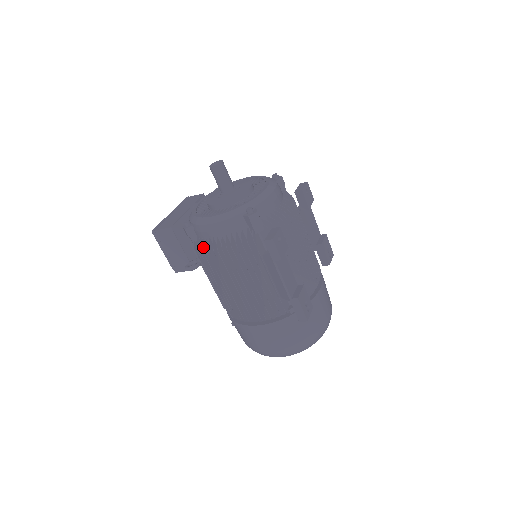
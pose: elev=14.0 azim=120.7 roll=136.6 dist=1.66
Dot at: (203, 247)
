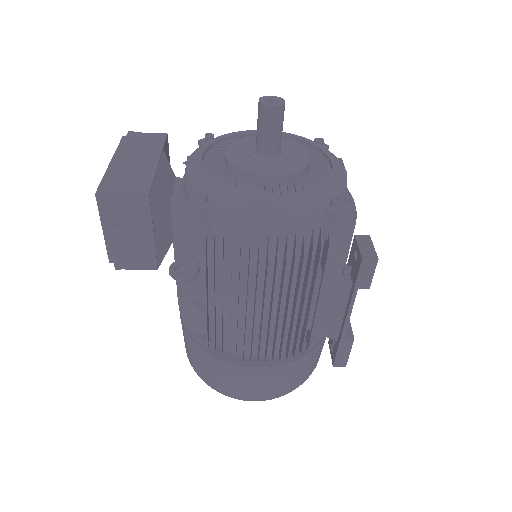
Dot at: occluded
